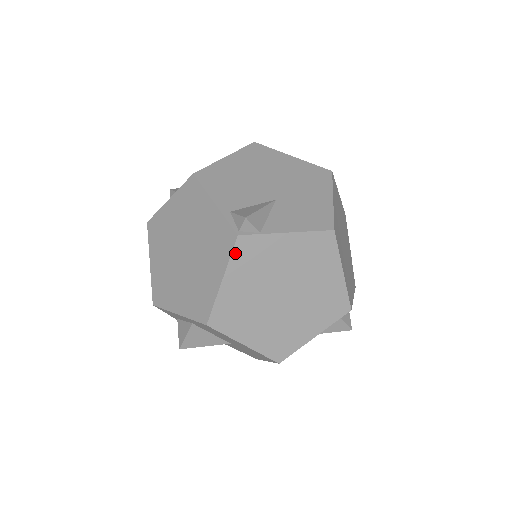
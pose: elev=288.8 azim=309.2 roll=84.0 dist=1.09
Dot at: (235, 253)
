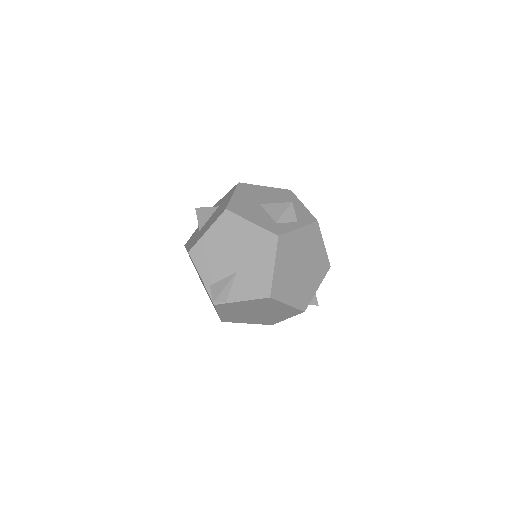
Dot at: (217, 308)
